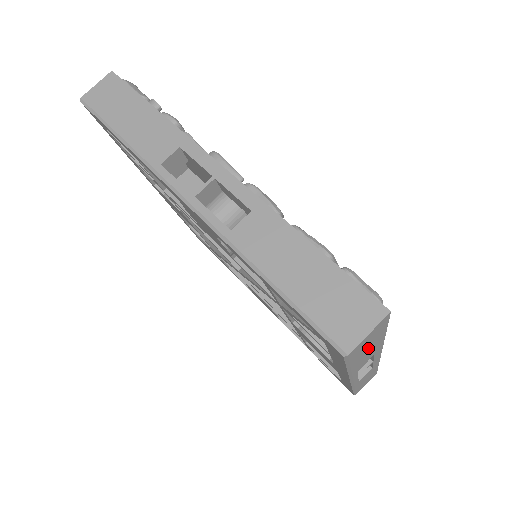
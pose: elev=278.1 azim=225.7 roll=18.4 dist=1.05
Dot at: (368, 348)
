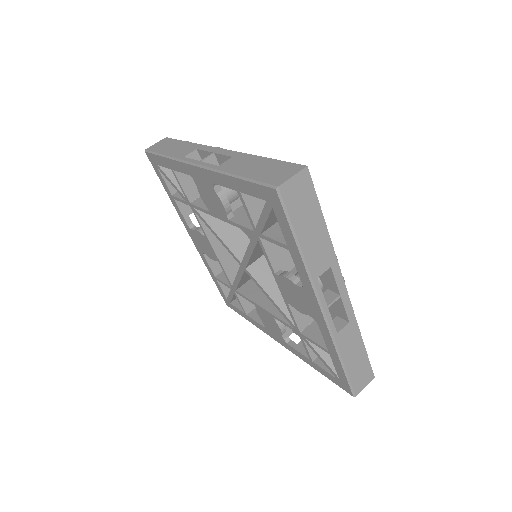
Dot at: (308, 222)
